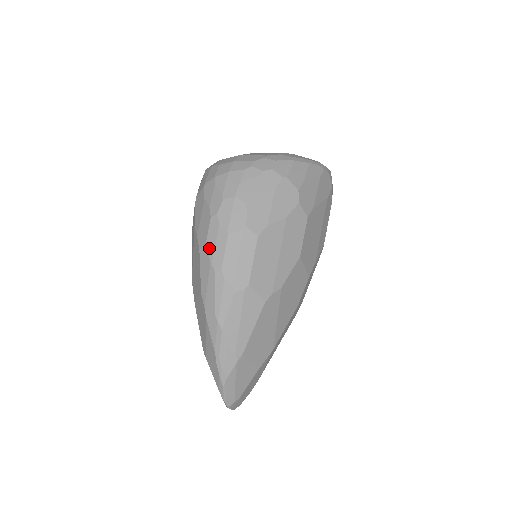
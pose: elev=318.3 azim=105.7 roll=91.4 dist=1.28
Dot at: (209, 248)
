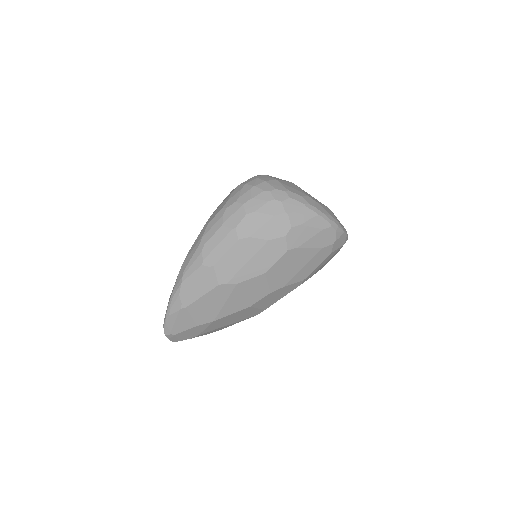
Dot at: (208, 227)
